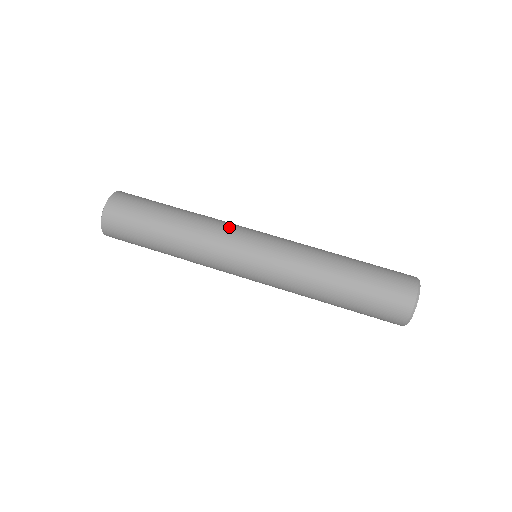
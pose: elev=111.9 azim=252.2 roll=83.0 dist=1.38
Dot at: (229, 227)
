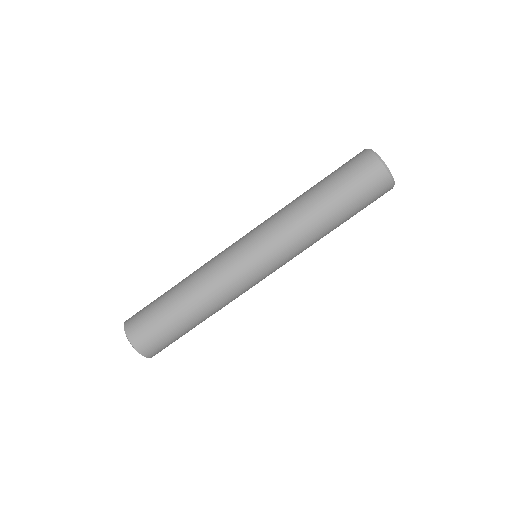
Dot at: (218, 259)
